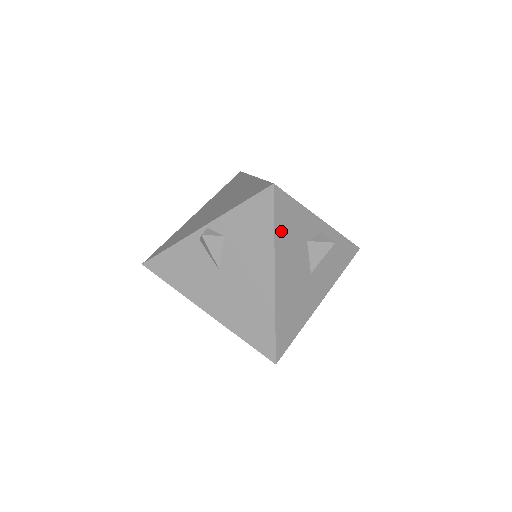
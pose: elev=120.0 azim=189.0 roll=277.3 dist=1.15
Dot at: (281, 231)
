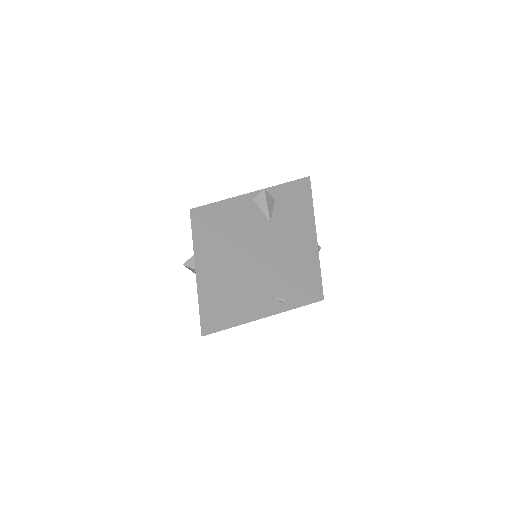
Dot at: occluded
